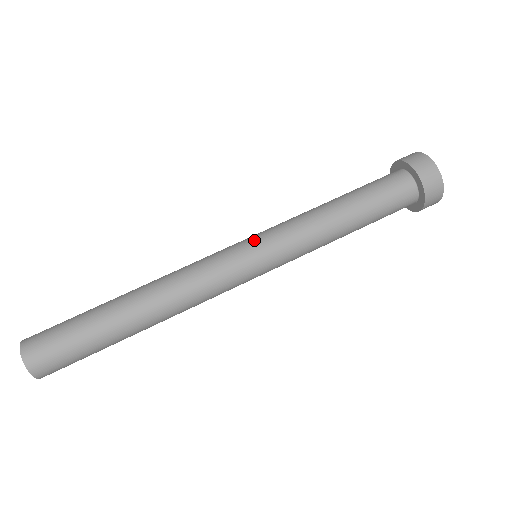
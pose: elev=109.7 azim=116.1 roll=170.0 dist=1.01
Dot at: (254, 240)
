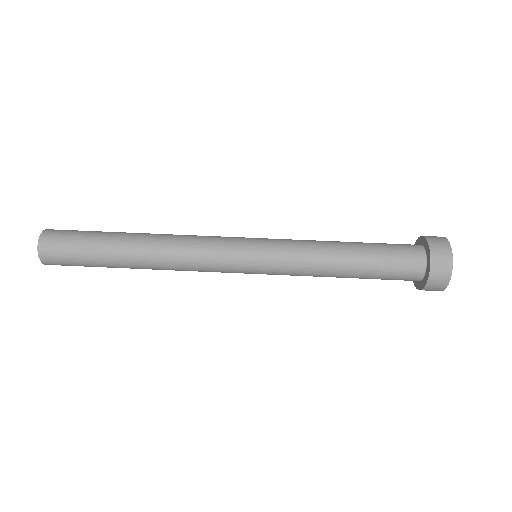
Dot at: (259, 248)
